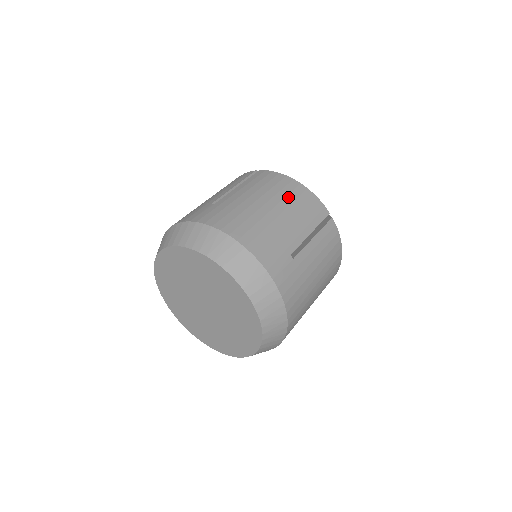
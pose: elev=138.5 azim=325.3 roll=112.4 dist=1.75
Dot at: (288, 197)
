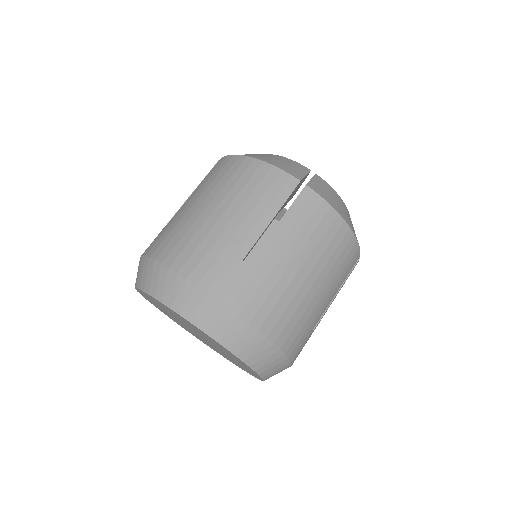
Dot at: (333, 256)
